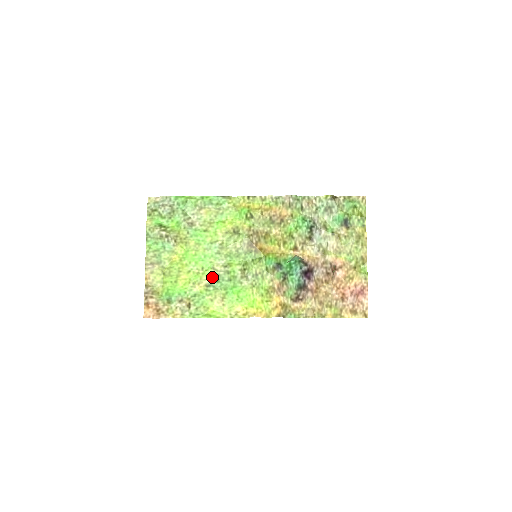
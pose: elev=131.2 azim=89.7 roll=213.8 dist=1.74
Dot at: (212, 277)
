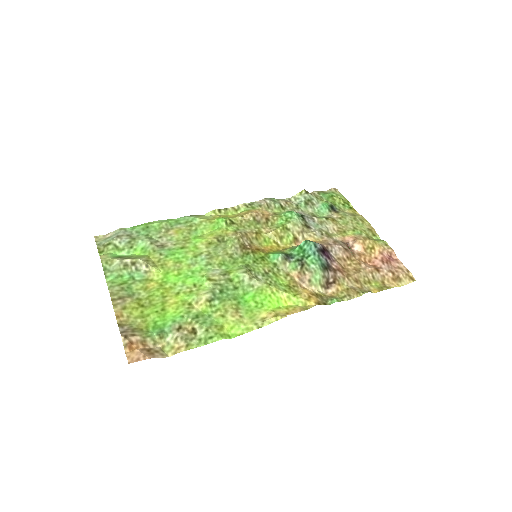
Dot at: (212, 289)
